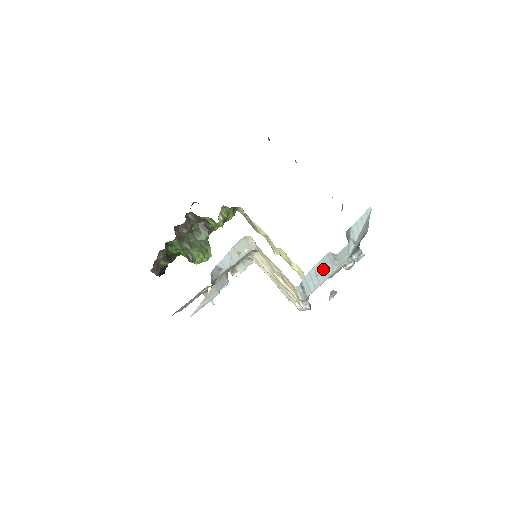
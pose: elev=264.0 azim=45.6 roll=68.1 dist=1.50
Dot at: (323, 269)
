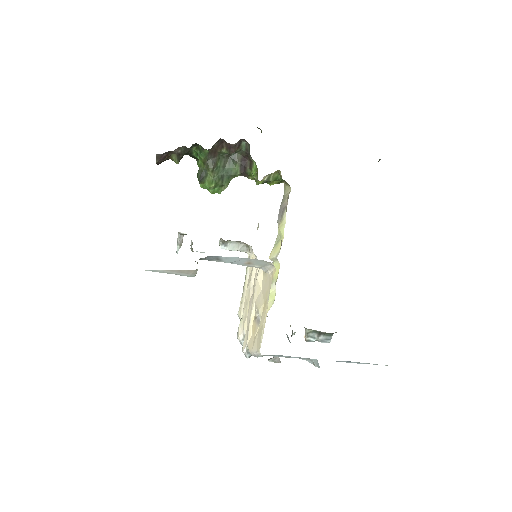
Dot at: (295, 357)
